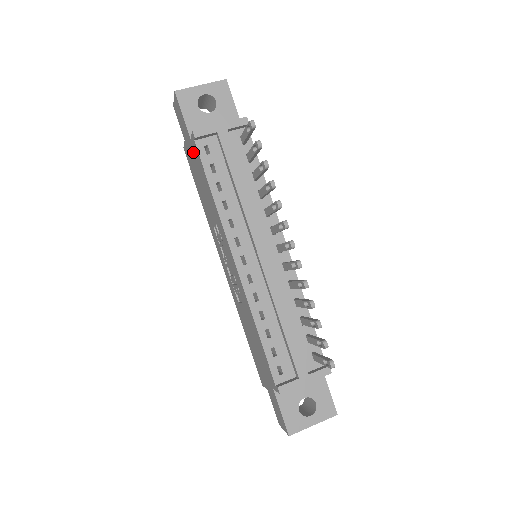
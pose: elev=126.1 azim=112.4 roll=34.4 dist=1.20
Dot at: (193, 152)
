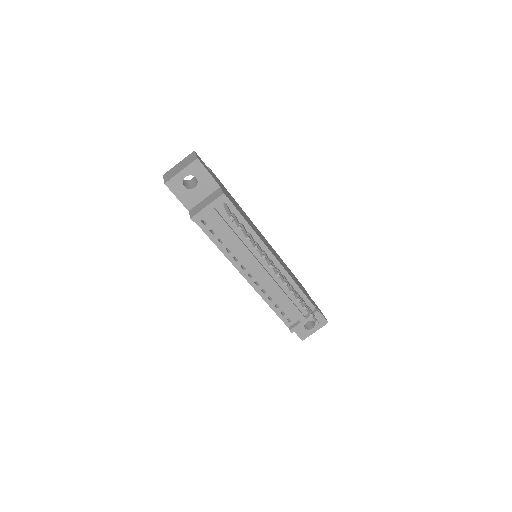
Dot at: occluded
